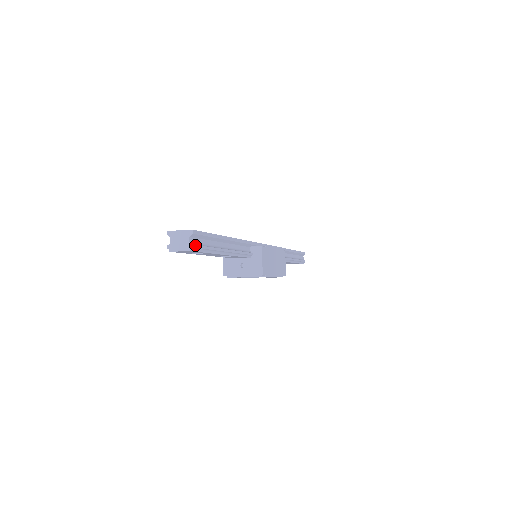
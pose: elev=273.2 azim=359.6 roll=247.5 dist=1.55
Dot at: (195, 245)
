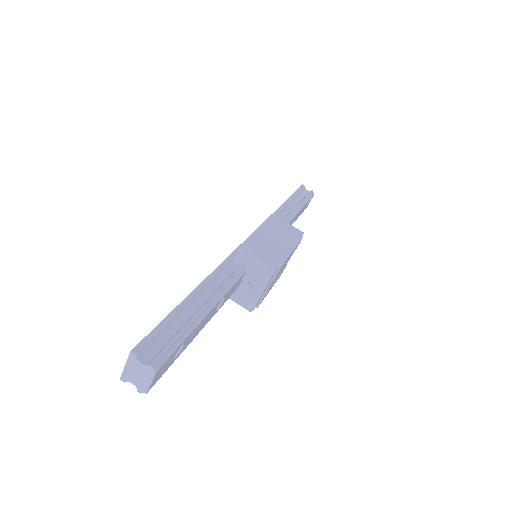
Dot at: (154, 359)
